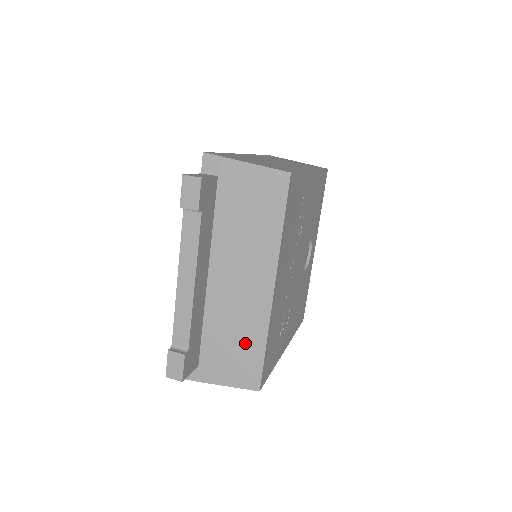
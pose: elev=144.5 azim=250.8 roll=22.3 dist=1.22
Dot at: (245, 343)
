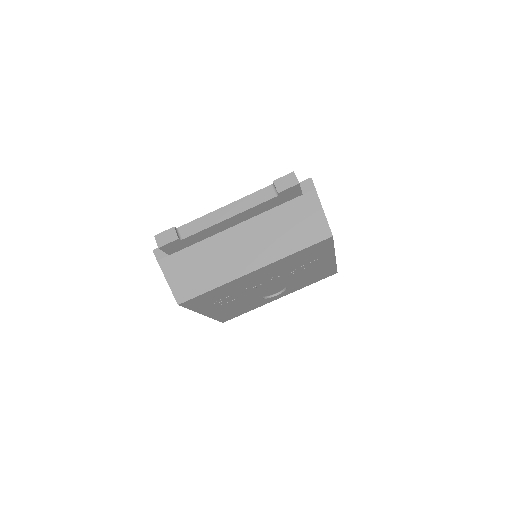
Dot at: (206, 275)
